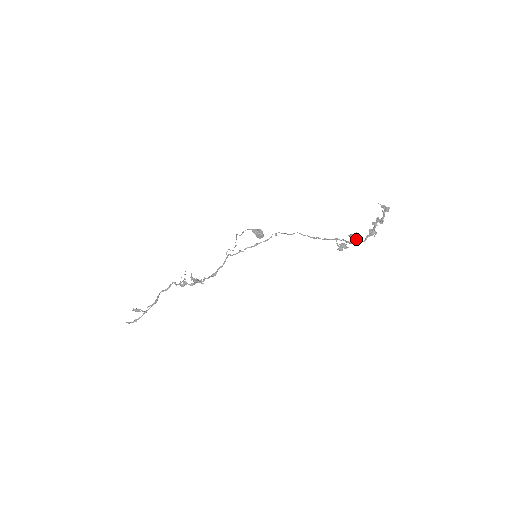
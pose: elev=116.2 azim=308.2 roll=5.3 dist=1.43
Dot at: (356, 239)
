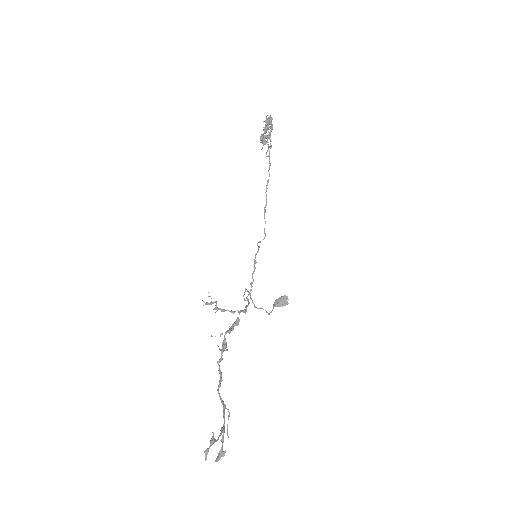
Dot at: (264, 129)
